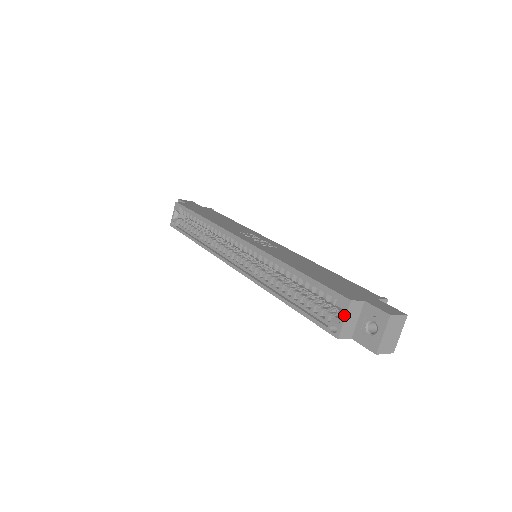
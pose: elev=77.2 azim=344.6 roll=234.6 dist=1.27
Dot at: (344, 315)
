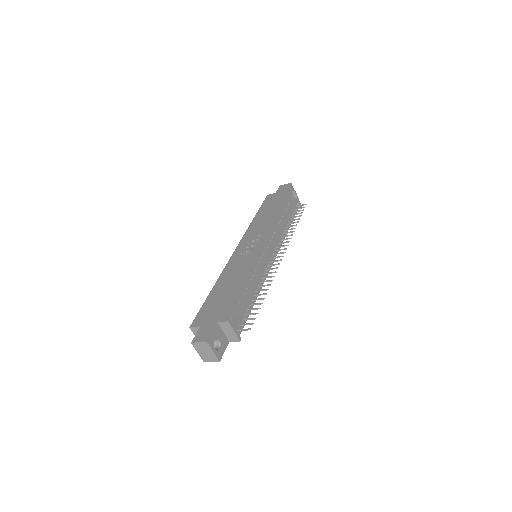
Dot at: (195, 334)
